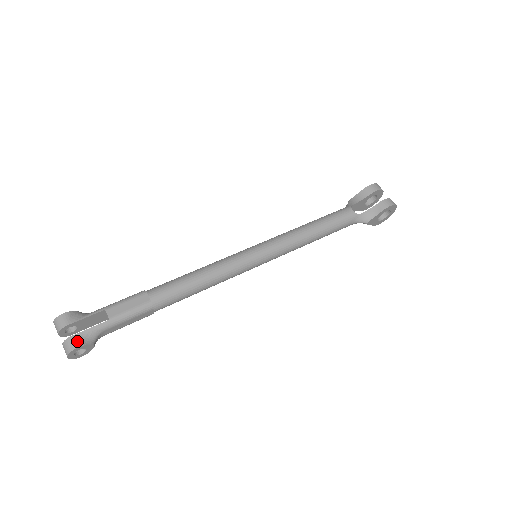
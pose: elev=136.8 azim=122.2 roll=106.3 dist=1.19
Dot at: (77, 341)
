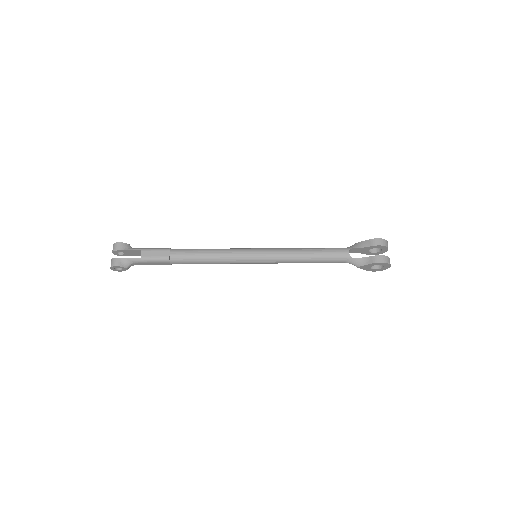
Dot at: (118, 262)
